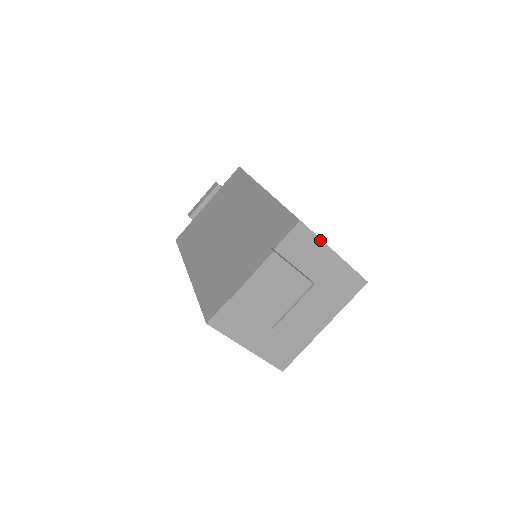
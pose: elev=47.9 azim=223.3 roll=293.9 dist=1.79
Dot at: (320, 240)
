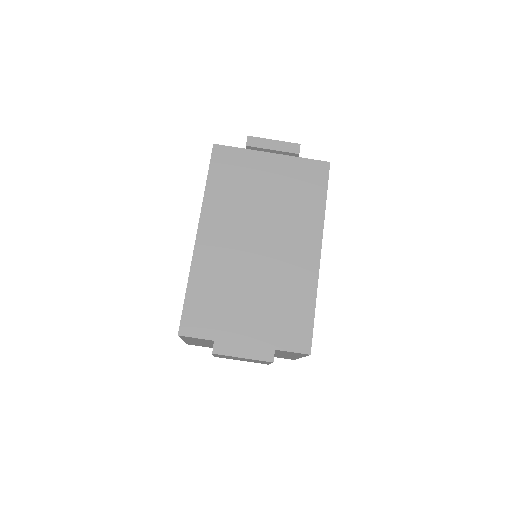
Dot at: (304, 356)
